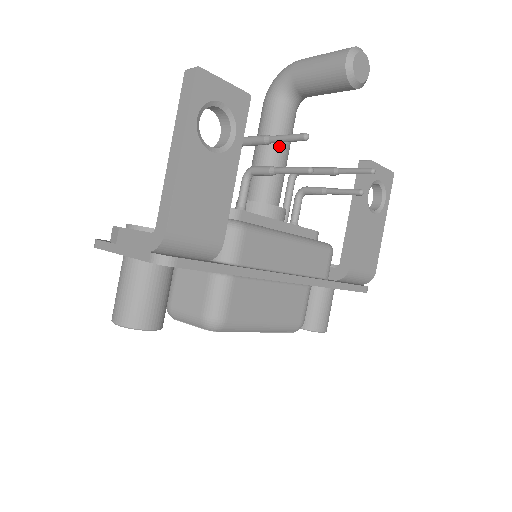
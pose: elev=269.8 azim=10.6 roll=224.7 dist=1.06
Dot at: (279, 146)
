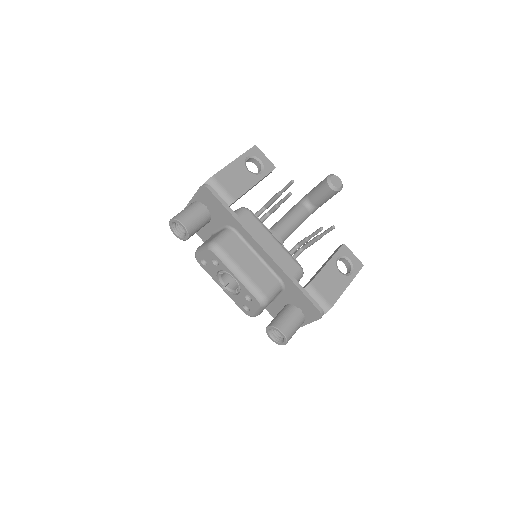
Dot at: (291, 217)
